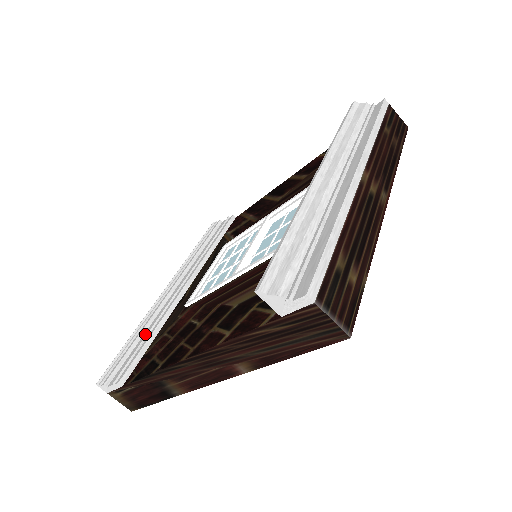
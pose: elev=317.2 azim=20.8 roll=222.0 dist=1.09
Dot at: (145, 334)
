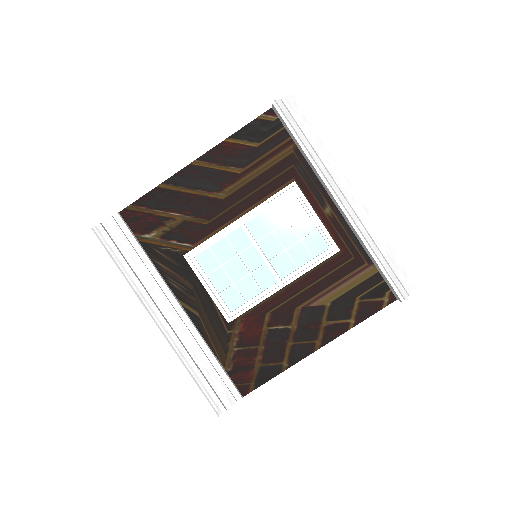
Dot at: (201, 363)
